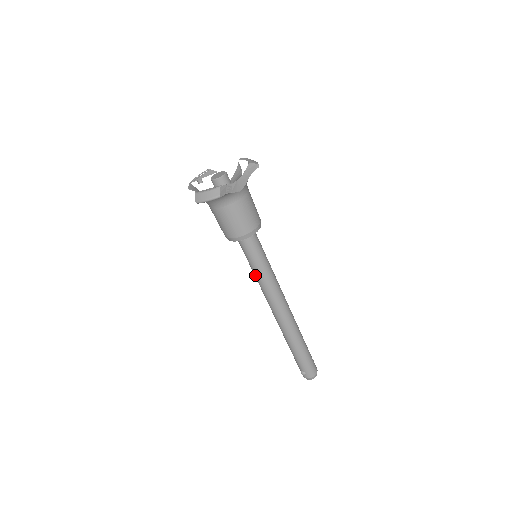
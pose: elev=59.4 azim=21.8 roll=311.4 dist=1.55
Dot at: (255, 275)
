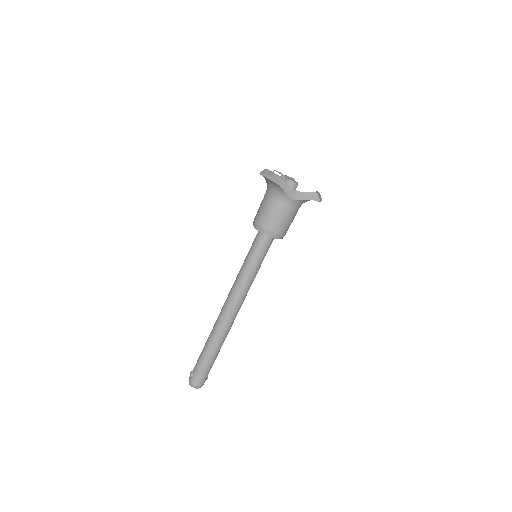
Dot at: (242, 266)
